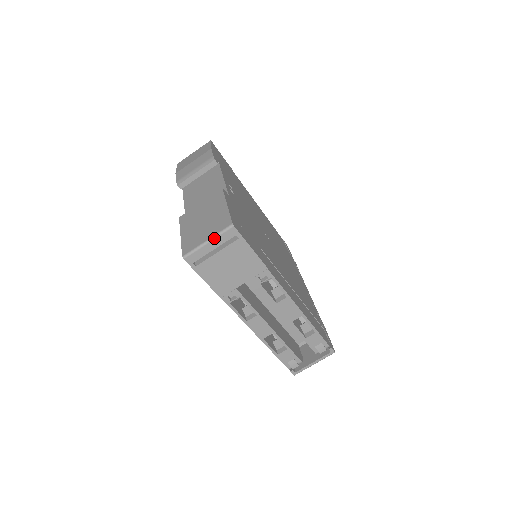
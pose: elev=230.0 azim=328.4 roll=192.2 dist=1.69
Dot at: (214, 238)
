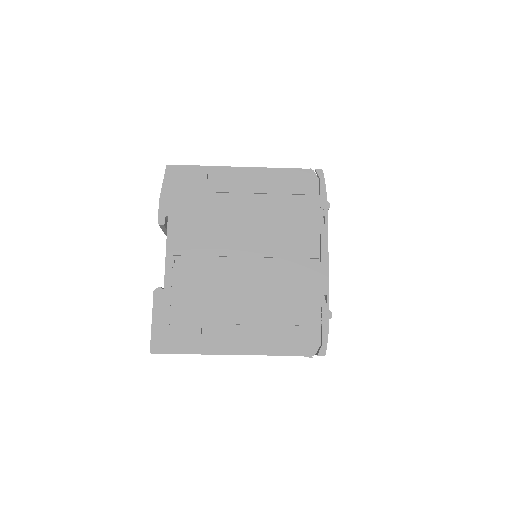
Dot at: occluded
